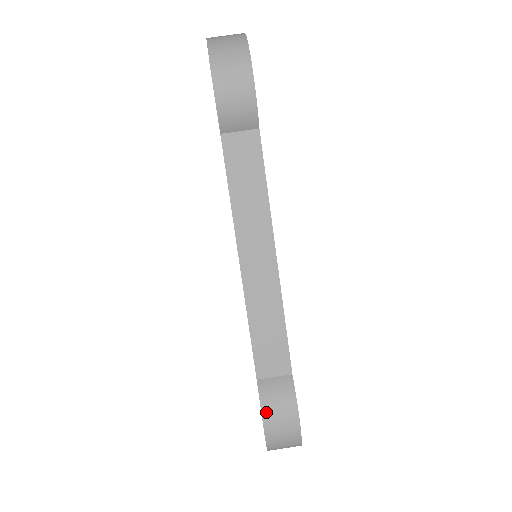
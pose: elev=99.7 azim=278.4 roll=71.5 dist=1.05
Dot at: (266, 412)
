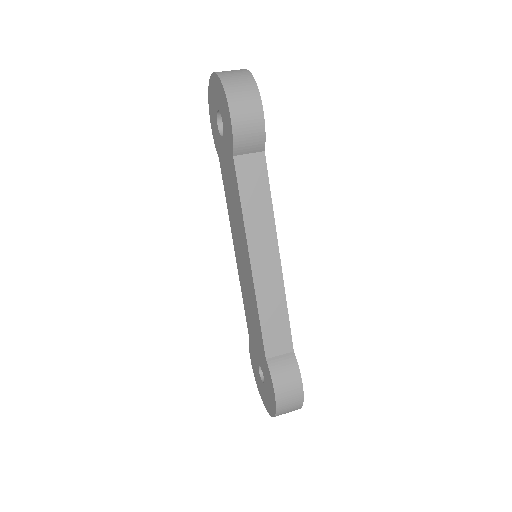
Dot at: (277, 384)
